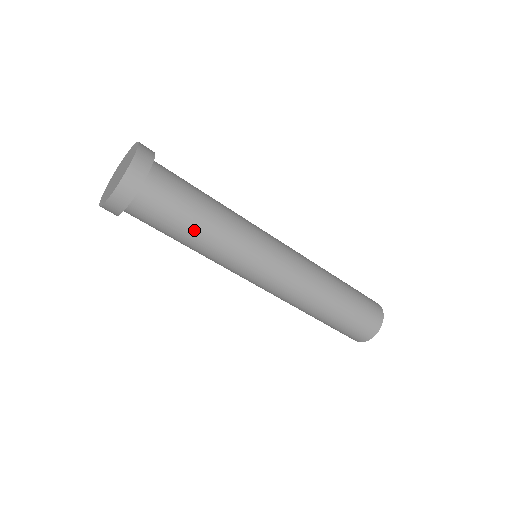
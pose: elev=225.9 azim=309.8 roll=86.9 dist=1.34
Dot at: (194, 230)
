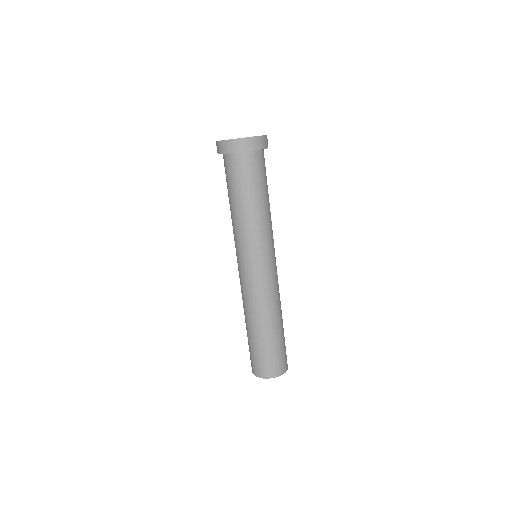
Dot at: (236, 202)
